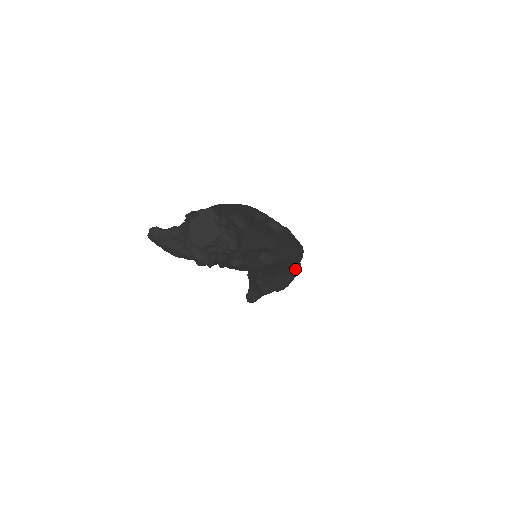
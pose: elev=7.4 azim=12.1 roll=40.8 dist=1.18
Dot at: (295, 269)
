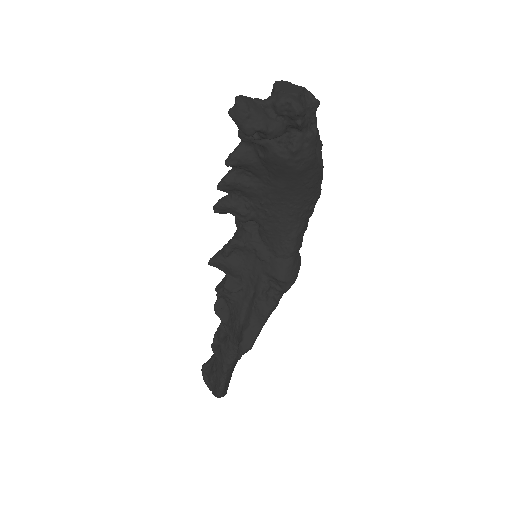
Dot at: (299, 253)
